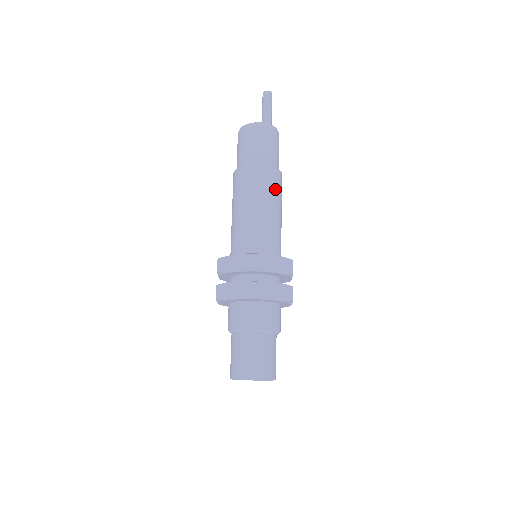
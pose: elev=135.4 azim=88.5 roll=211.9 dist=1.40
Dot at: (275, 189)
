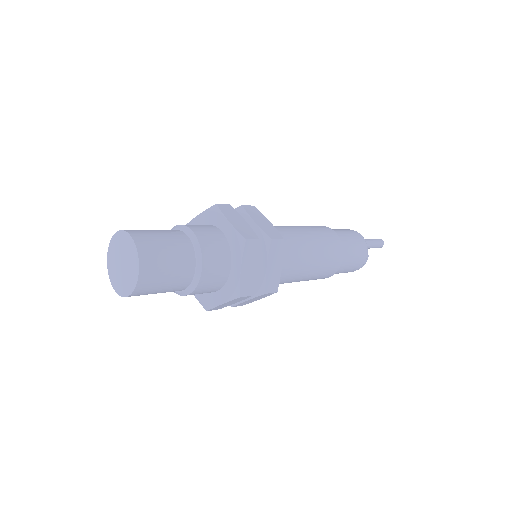
Dot at: (324, 238)
